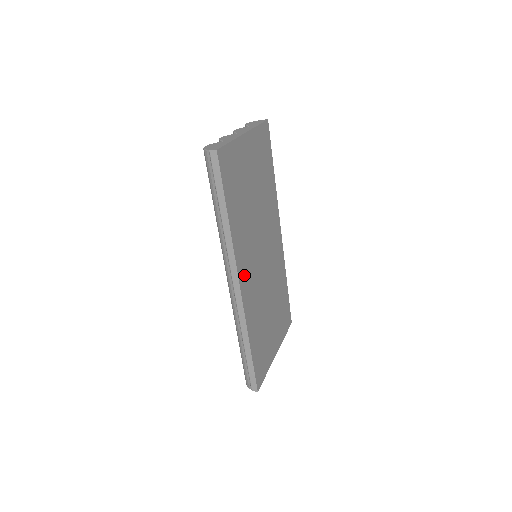
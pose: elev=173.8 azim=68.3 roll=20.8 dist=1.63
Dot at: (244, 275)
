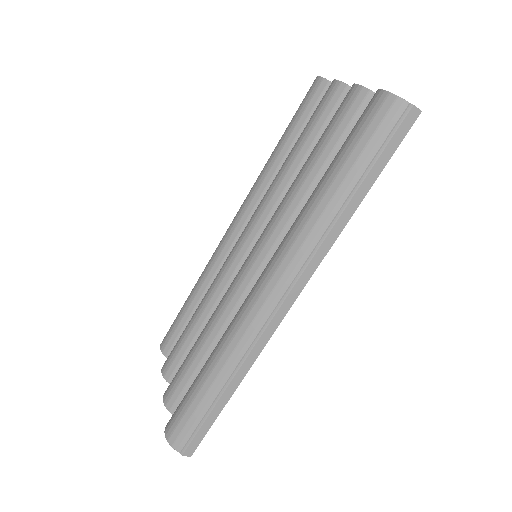
Dot at: occluded
